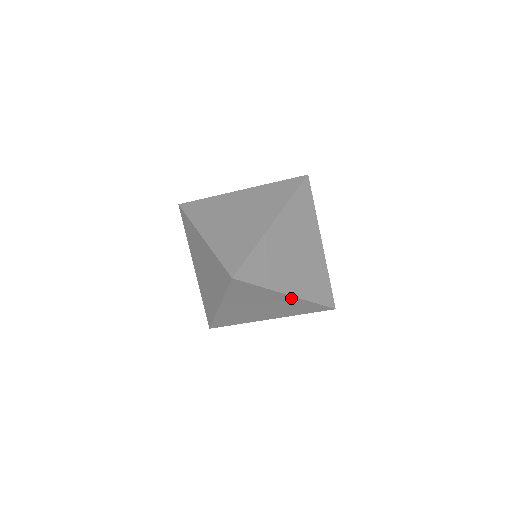
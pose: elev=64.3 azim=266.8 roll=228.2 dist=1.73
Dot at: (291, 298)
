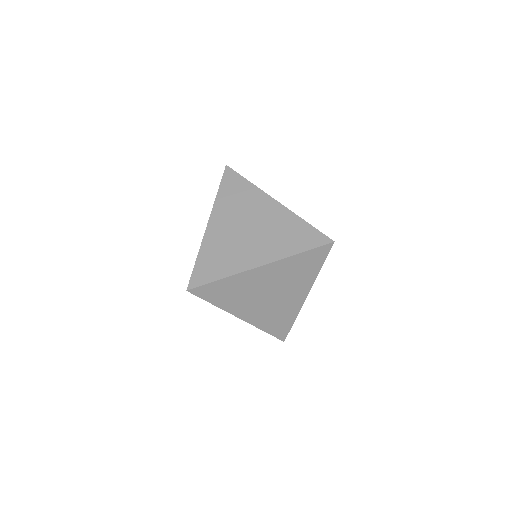
Dot at: (269, 267)
